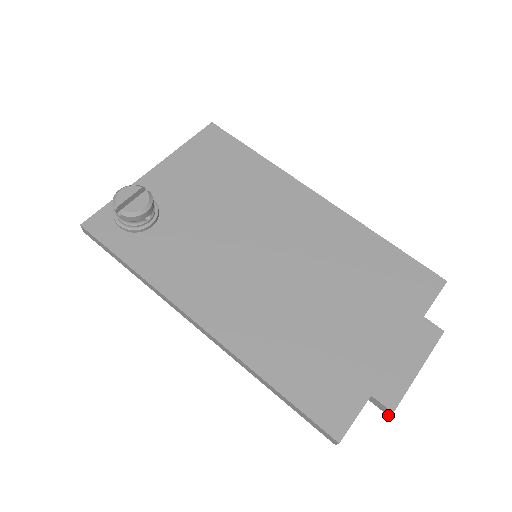
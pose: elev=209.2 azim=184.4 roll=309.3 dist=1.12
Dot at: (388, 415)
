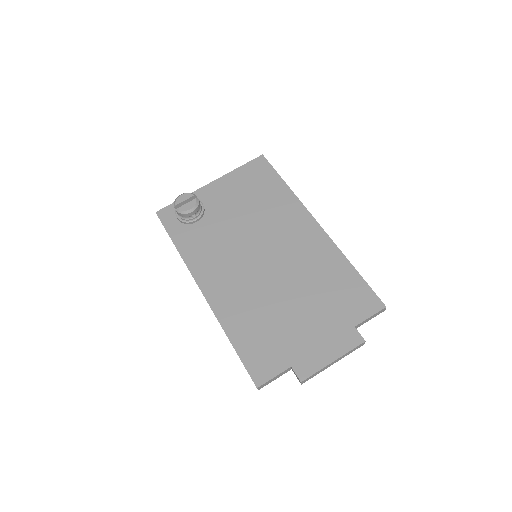
Dot at: (301, 384)
